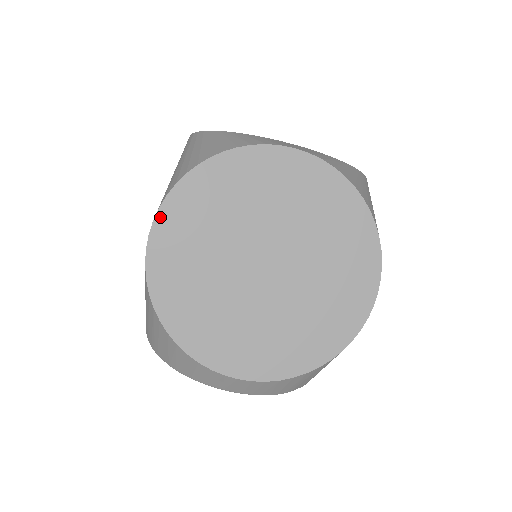
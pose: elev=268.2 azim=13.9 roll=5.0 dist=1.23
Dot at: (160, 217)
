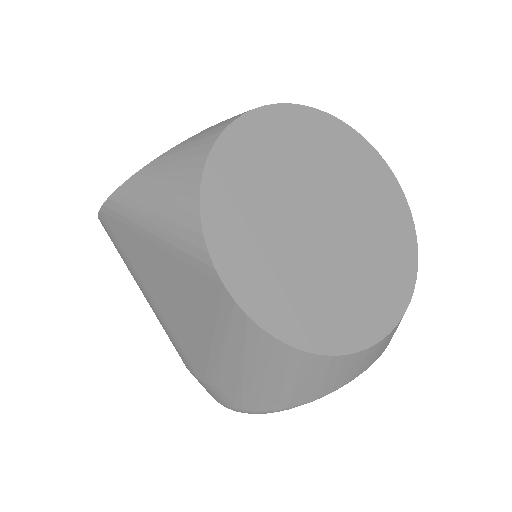
Dot at: (217, 259)
